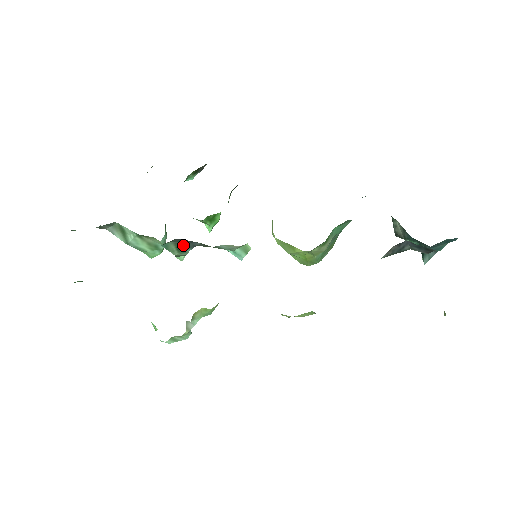
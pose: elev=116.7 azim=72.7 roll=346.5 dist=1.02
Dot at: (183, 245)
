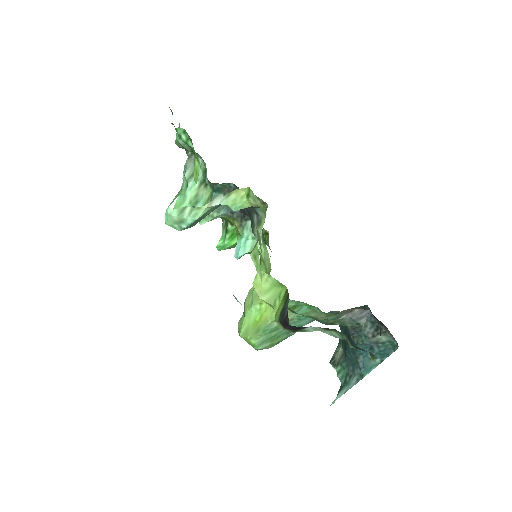
Dot at: occluded
